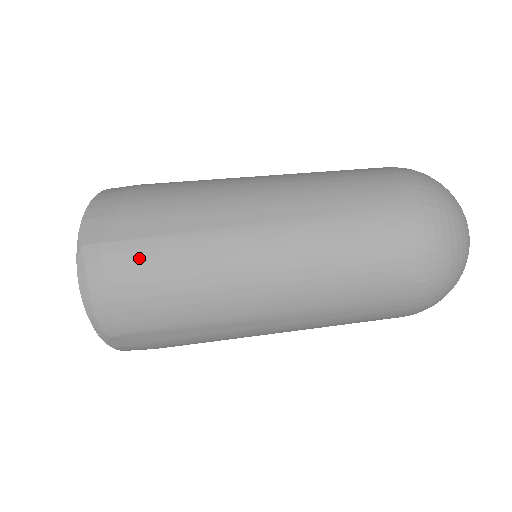
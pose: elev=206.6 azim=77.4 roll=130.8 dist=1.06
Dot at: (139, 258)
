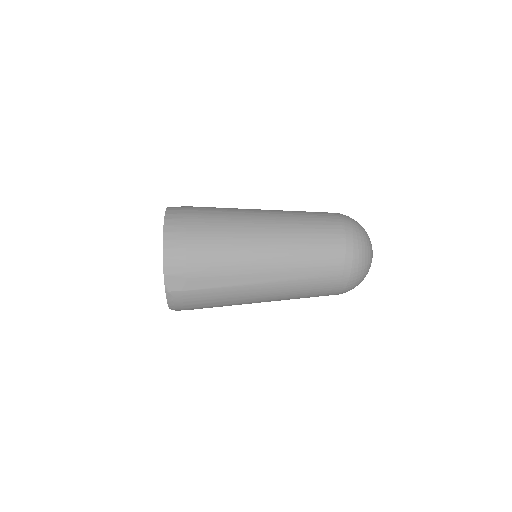
Dot at: (205, 297)
